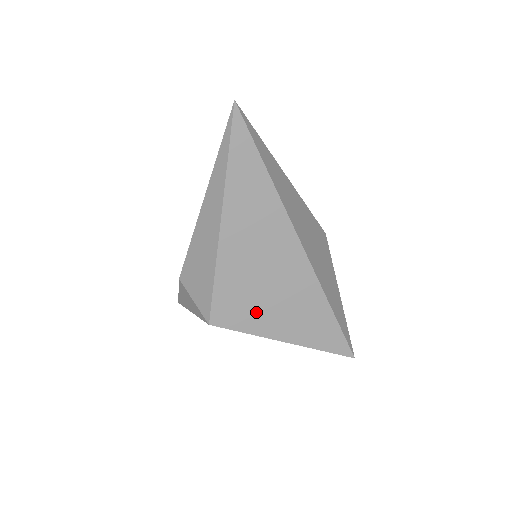
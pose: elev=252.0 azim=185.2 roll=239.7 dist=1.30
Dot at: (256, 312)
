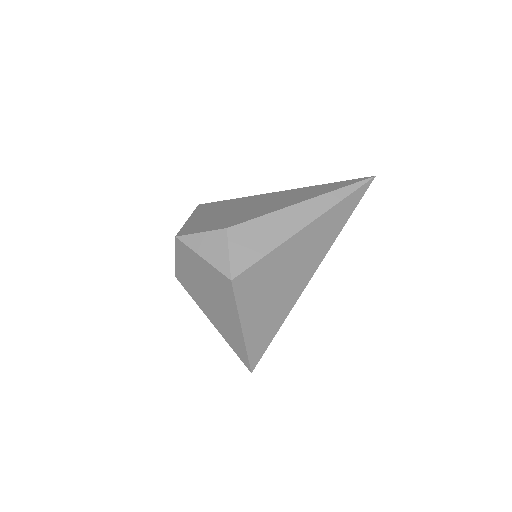
Dot at: (255, 297)
